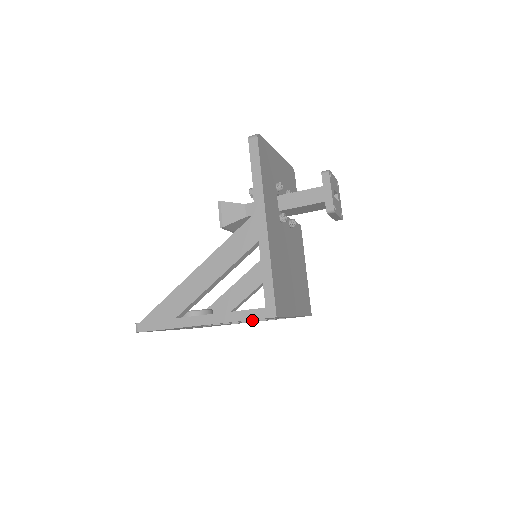
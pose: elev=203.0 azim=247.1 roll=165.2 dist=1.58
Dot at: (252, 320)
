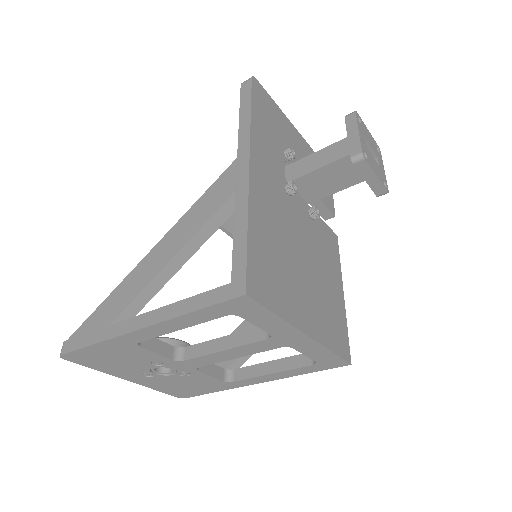
Dot at: (236, 345)
